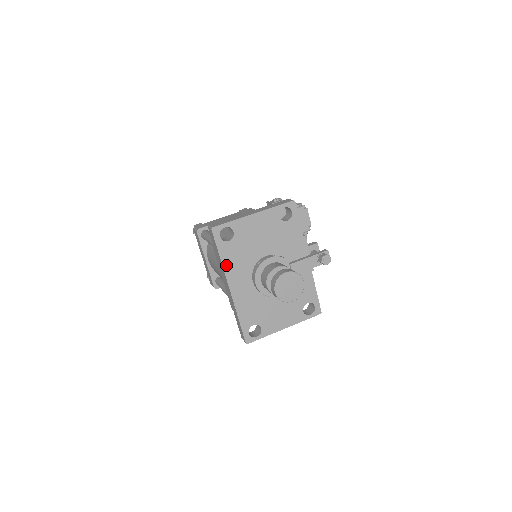
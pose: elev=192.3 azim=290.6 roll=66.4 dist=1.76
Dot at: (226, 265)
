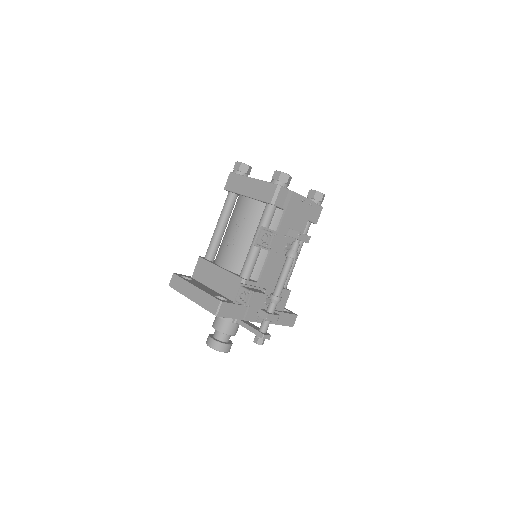
Dot at: occluded
